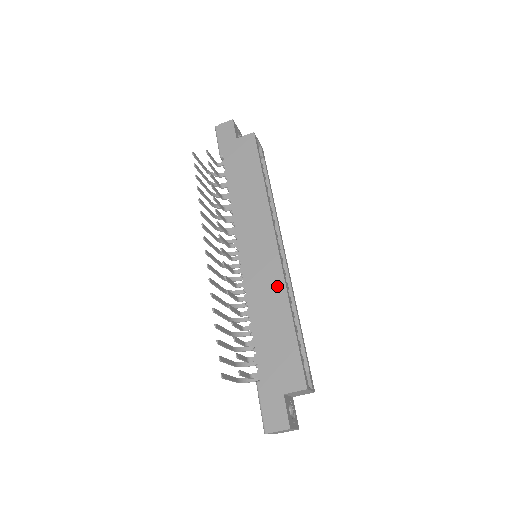
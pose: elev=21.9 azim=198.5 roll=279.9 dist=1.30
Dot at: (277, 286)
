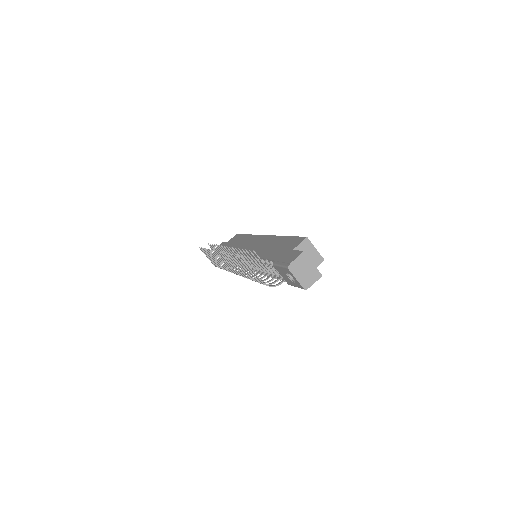
Dot at: (270, 240)
